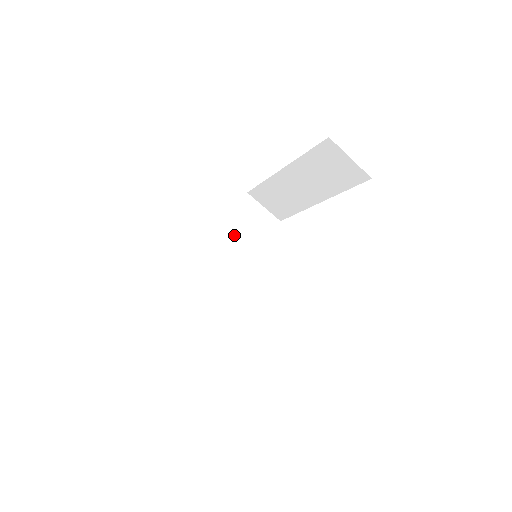
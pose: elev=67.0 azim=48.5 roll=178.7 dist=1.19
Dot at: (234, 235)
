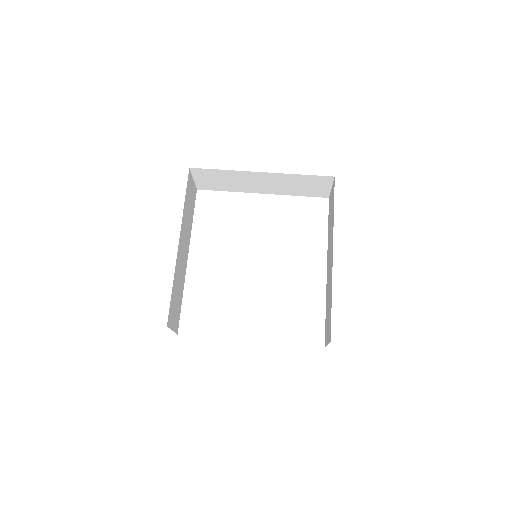
Dot at: (186, 216)
